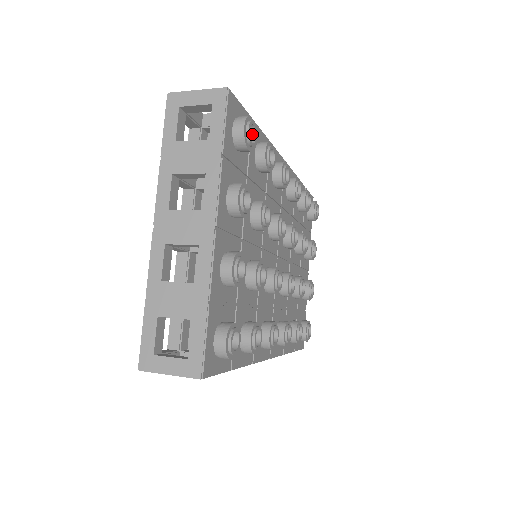
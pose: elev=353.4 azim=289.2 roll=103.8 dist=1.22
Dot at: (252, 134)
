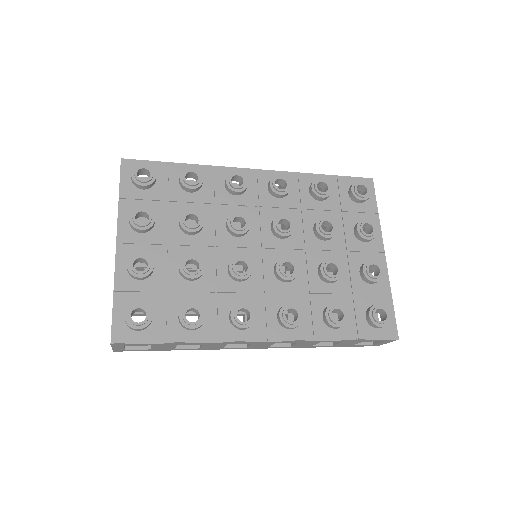
Dot at: (150, 174)
